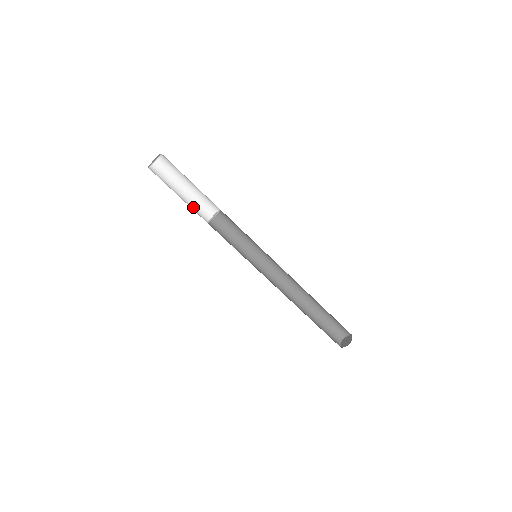
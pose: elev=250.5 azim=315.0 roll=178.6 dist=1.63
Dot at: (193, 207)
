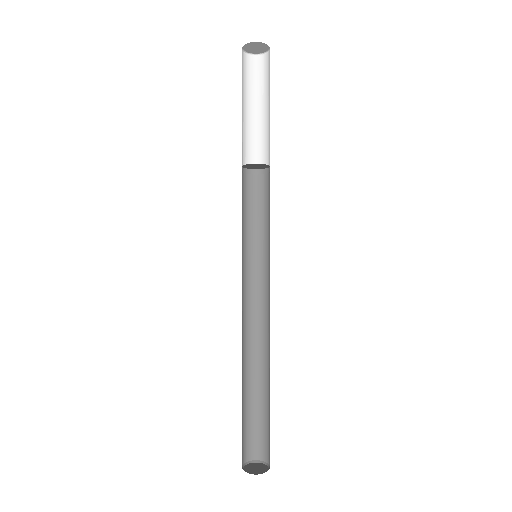
Dot at: (250, 138)
